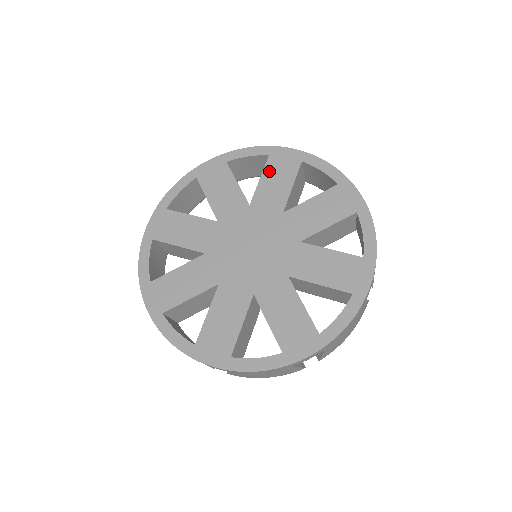
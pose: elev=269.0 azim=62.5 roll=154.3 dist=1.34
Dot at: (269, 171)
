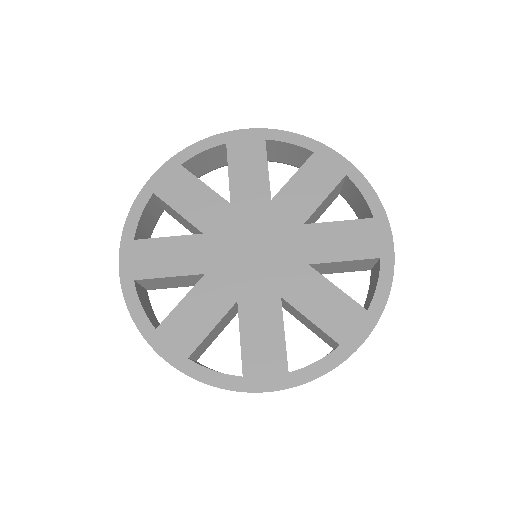
Dot at: (307, 170)
